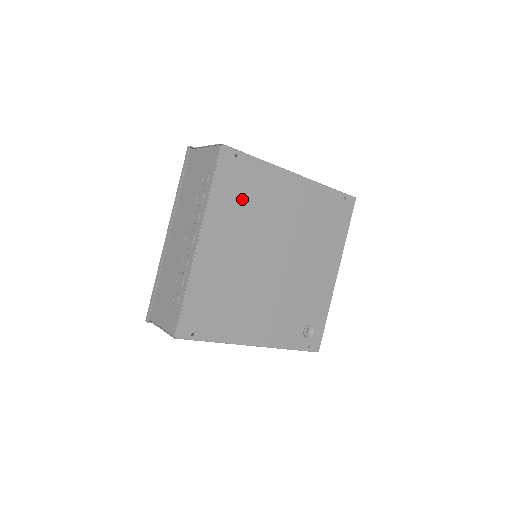
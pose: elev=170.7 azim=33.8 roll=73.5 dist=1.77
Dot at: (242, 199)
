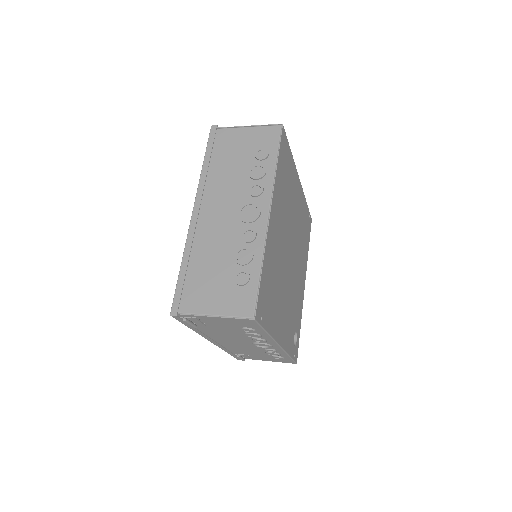
Dot at: (285, 185)
